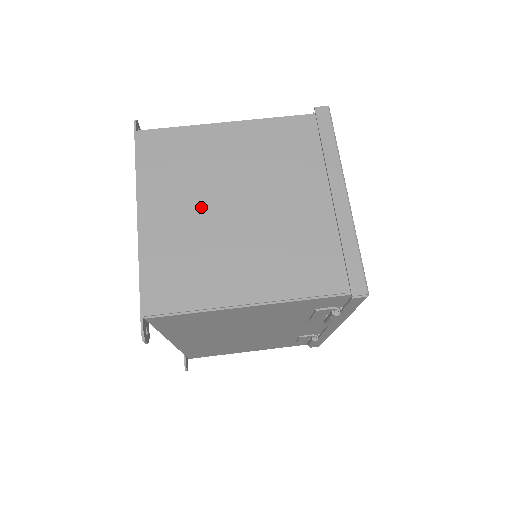
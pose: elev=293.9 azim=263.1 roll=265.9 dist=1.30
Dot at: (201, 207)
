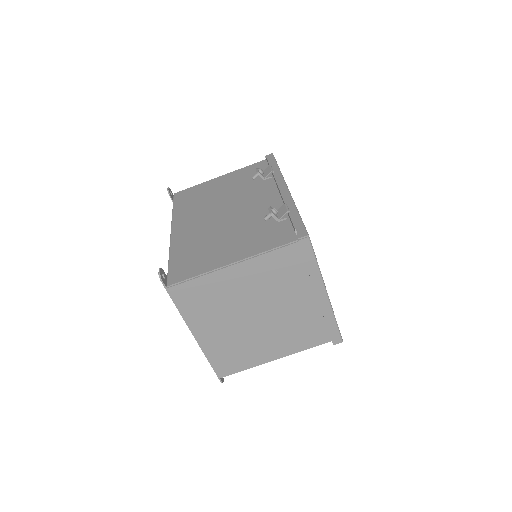
Dot at: (233, 323)
